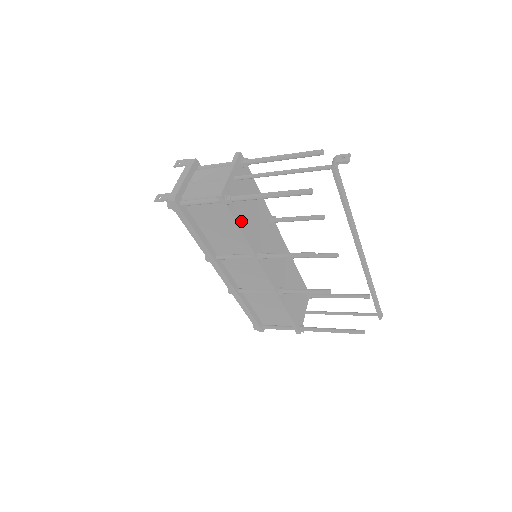
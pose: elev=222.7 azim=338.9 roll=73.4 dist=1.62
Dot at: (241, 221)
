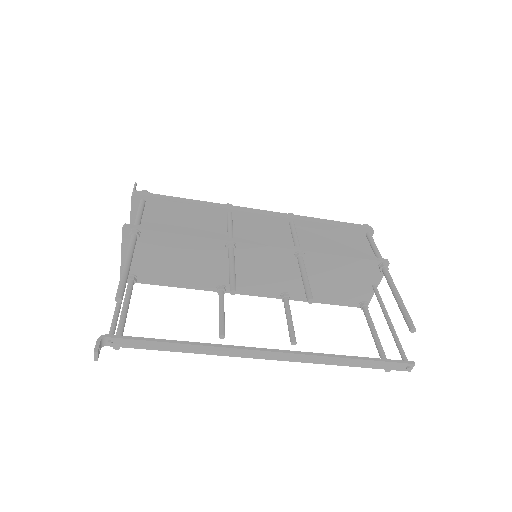
Dot at: (167, 280)
